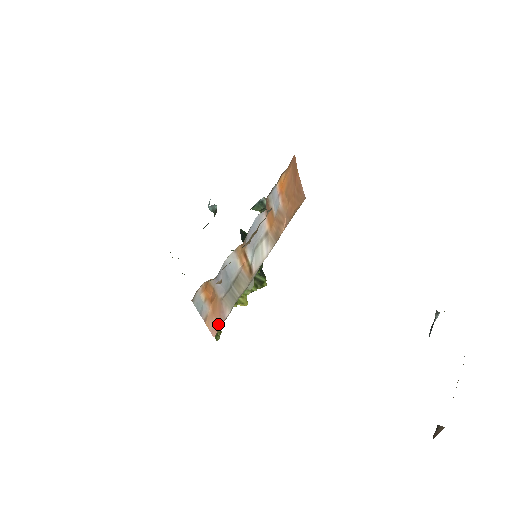
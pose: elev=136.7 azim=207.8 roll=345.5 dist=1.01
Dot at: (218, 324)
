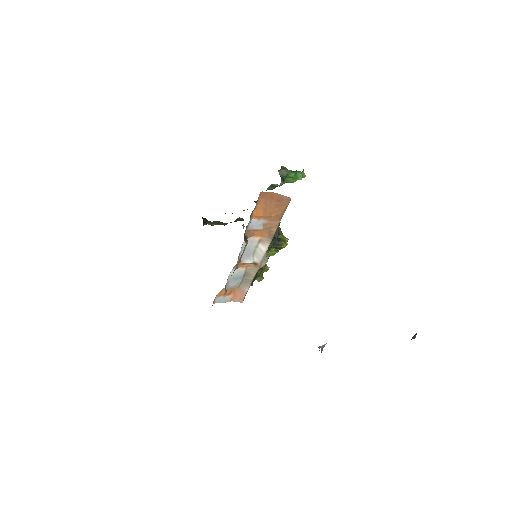
Dot at: (242, 297)
